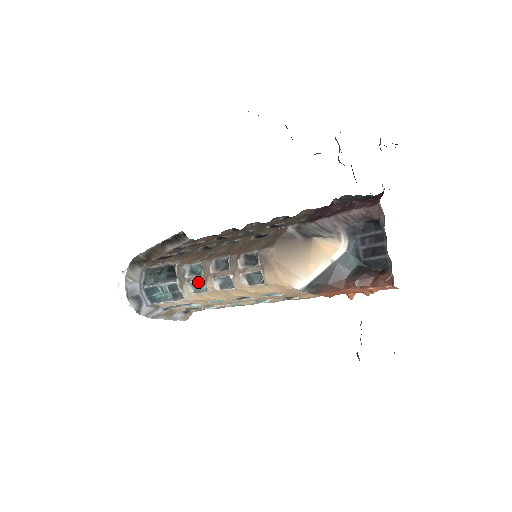
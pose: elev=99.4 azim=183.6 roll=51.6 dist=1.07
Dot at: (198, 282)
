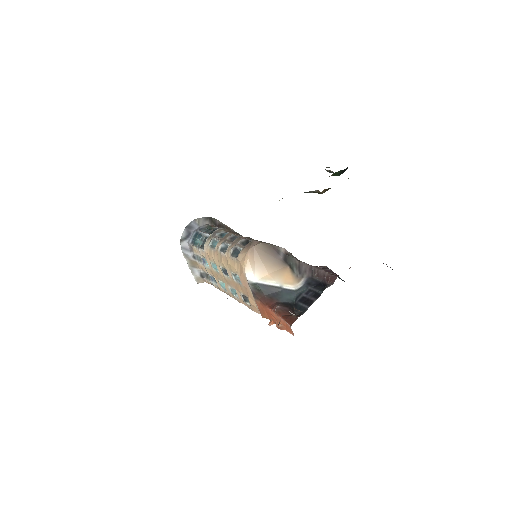
Dot at: (217, 242)
